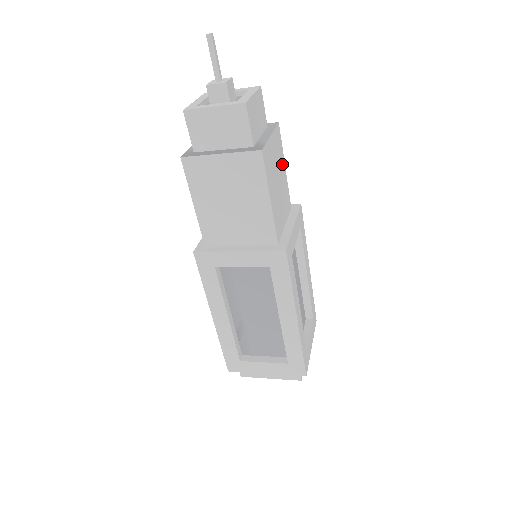
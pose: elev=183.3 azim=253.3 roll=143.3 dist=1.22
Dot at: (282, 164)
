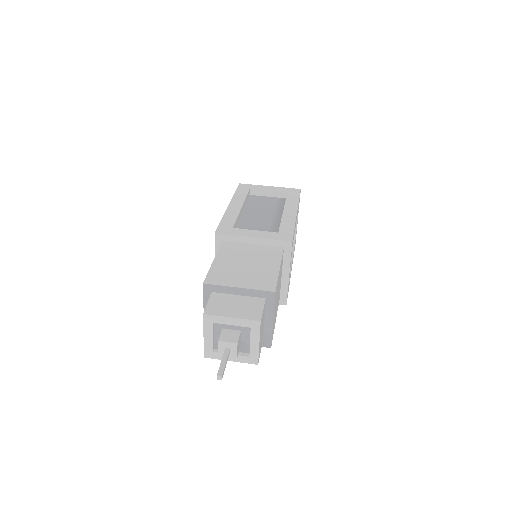
Dot at: (278, 280)
